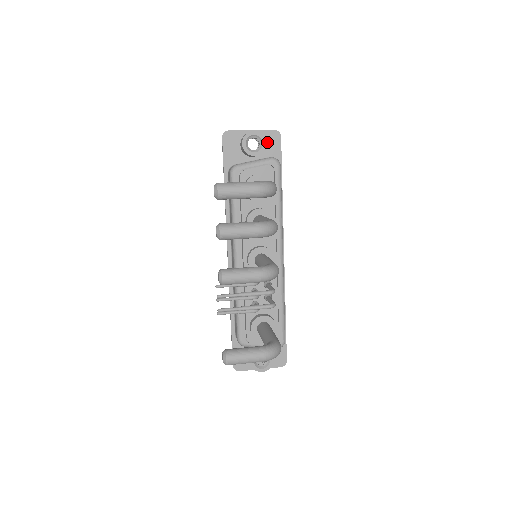
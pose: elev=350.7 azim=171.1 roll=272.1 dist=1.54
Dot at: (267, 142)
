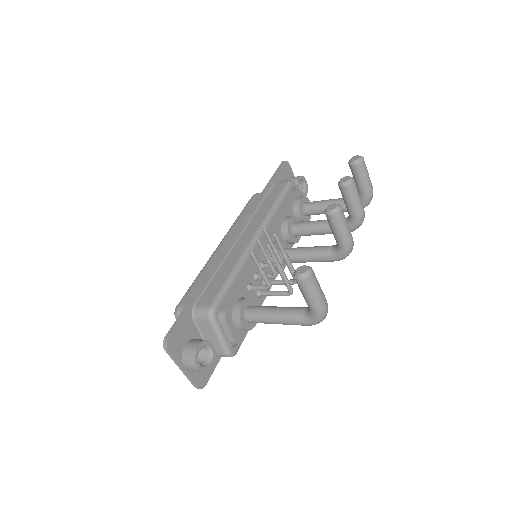
Dot at: occluded
